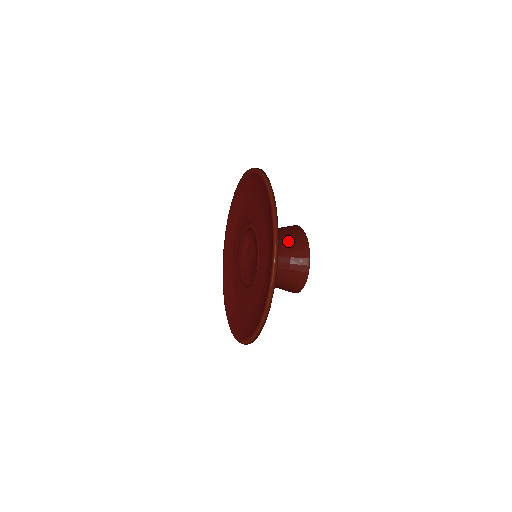
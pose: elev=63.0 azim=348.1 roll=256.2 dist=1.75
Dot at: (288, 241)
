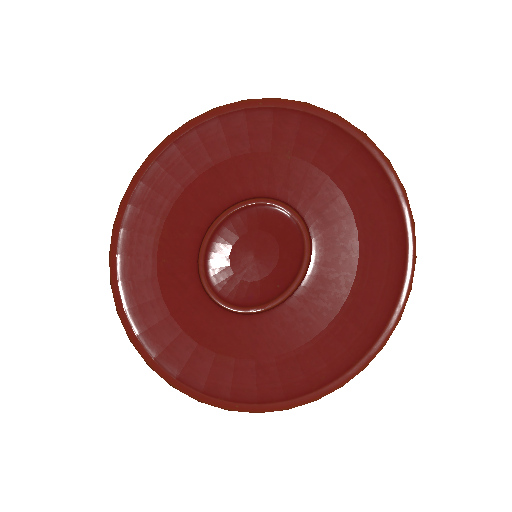
Dot at: occluded
